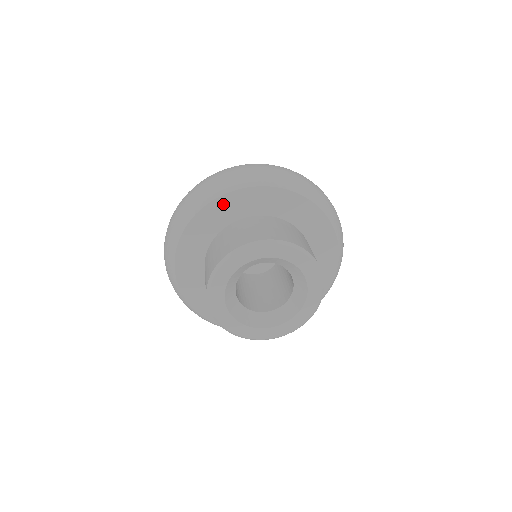
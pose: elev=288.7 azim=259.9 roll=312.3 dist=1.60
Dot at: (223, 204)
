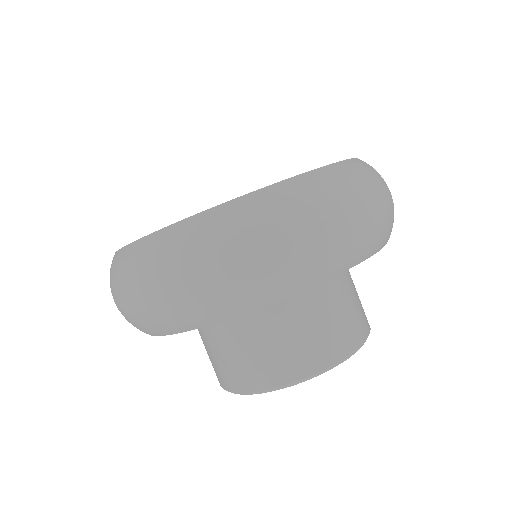
Dot at: occluded
